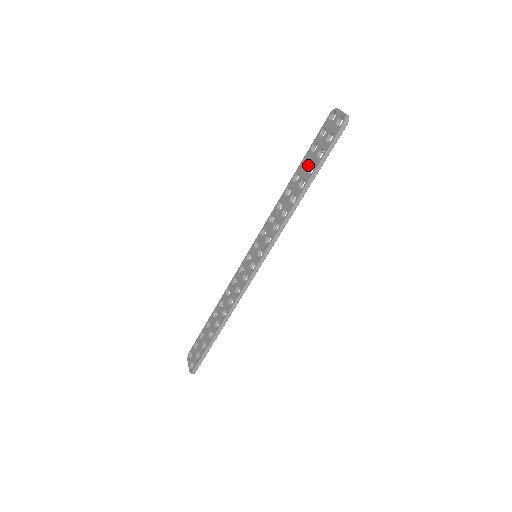
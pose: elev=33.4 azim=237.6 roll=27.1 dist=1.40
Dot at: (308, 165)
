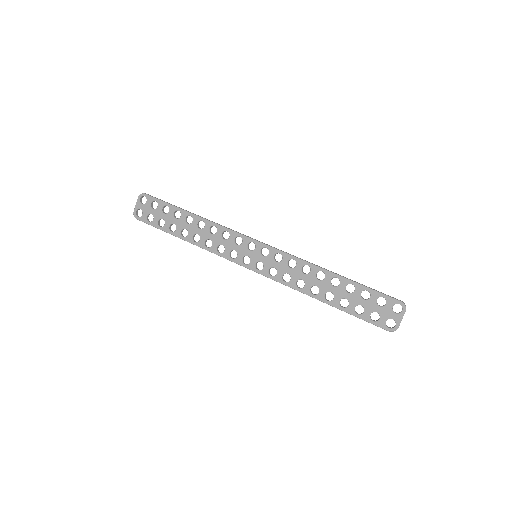
Dot at: (348, 296)
